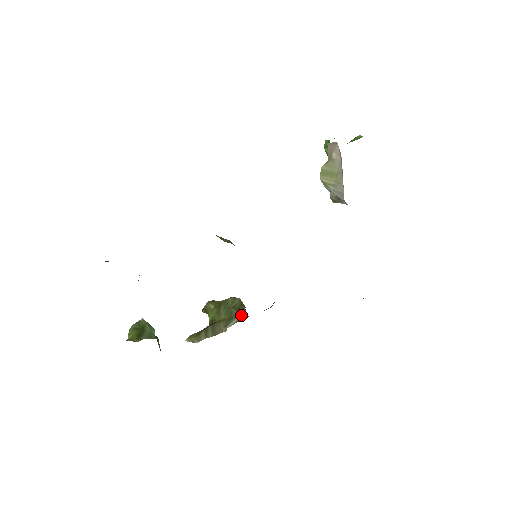
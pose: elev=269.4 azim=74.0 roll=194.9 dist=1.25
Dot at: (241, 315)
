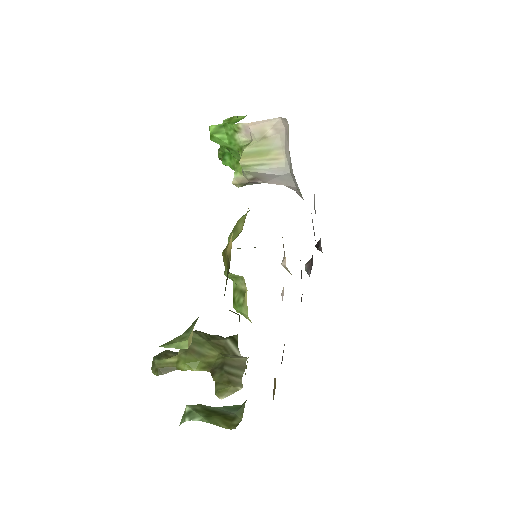
Dot at: (228, 339)
